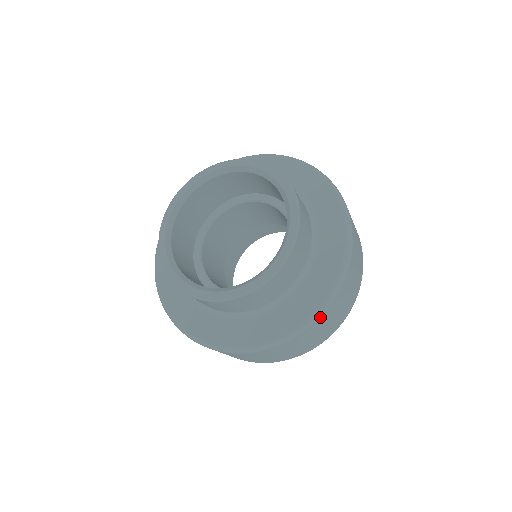
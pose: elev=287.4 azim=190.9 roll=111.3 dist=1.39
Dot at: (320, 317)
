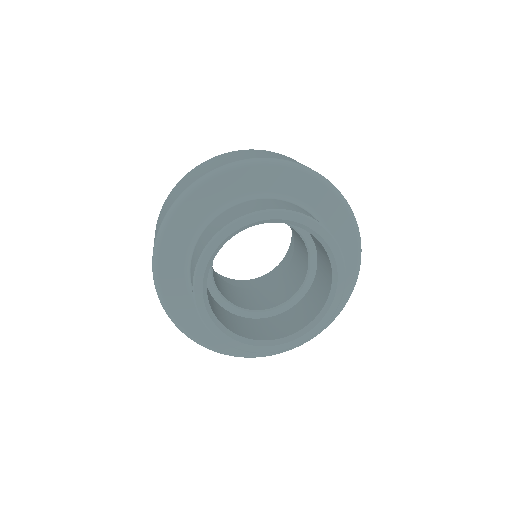
Dot at: (297, 346)
